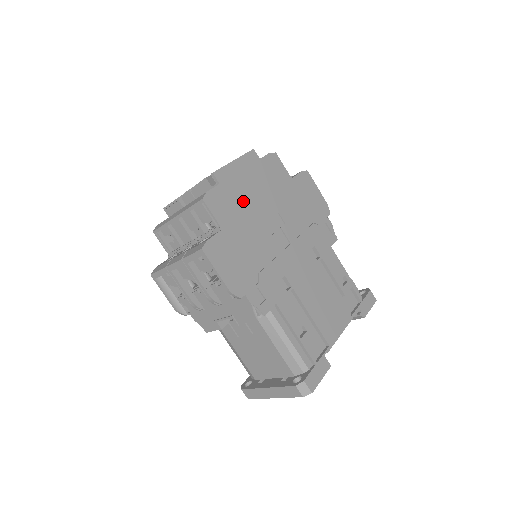
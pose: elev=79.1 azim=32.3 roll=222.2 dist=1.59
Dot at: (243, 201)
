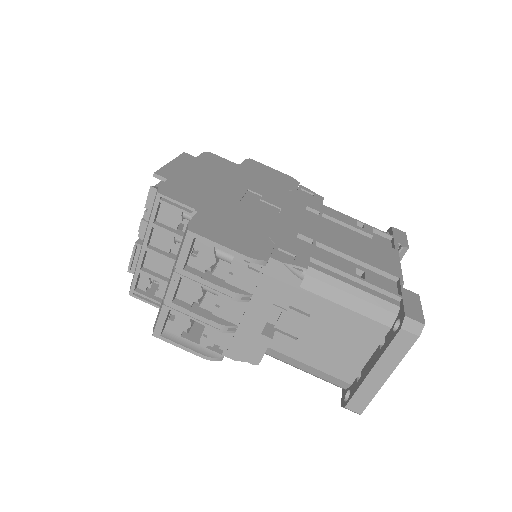
Dot at: (204, 187)
